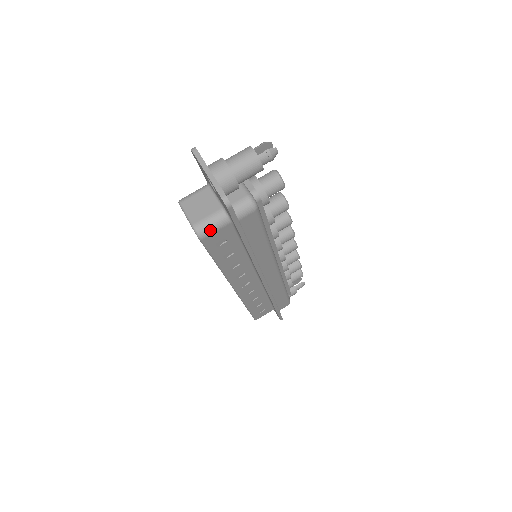
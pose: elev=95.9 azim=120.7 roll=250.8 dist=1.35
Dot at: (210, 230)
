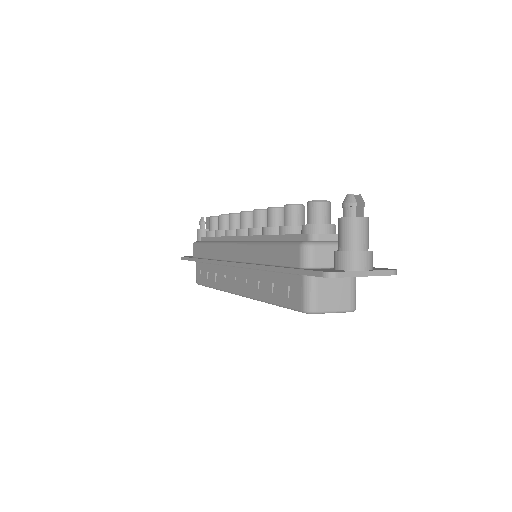
Dot at: occluded
